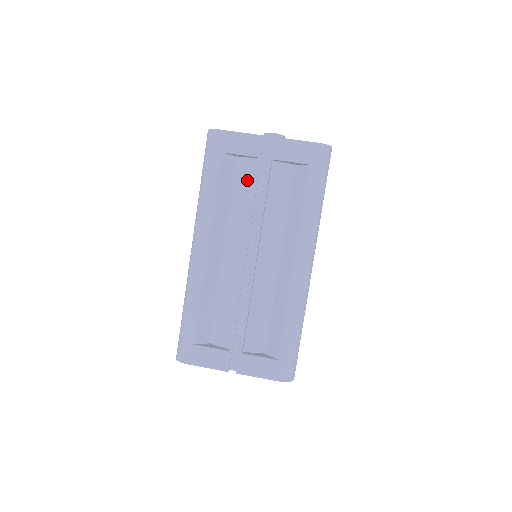
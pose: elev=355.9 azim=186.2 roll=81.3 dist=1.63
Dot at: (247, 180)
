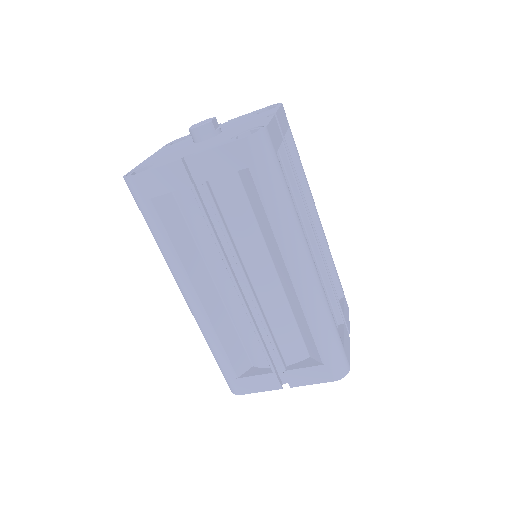
Dot at: (194, 211)
